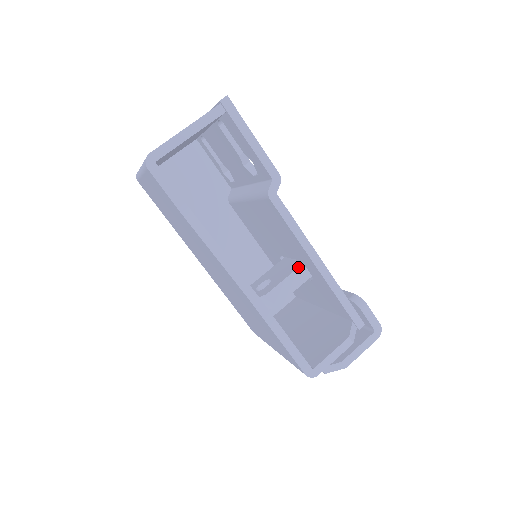
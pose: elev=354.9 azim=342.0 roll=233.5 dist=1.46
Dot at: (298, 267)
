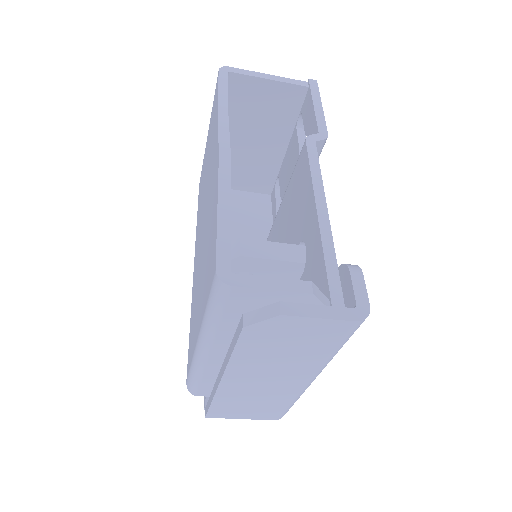
Dot at: occluded
